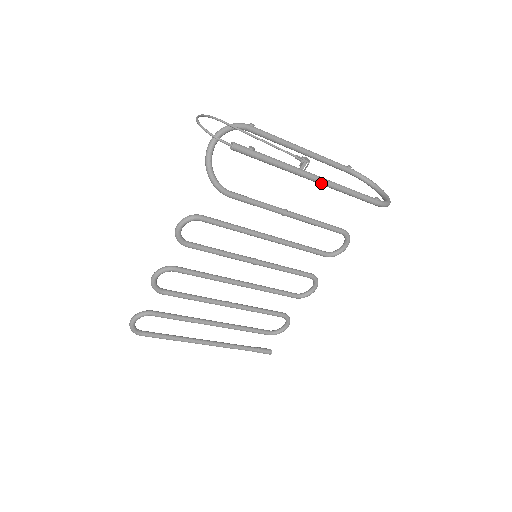
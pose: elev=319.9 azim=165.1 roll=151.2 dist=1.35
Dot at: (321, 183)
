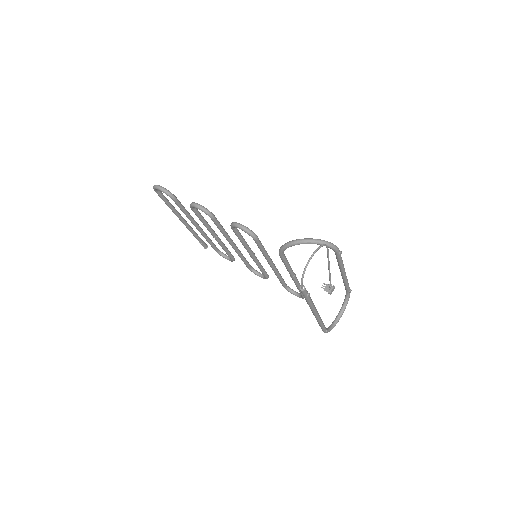
Dot at: (315, 316)
